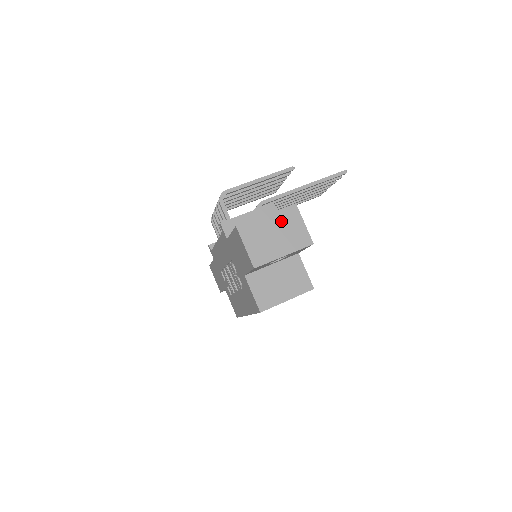
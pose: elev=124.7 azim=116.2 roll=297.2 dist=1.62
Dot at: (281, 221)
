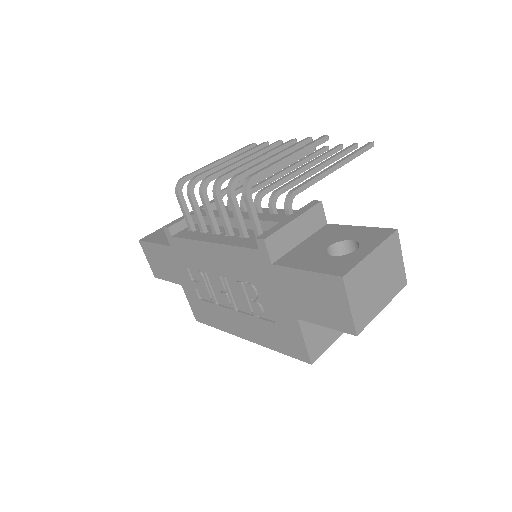
Dot at: (384, 258)
